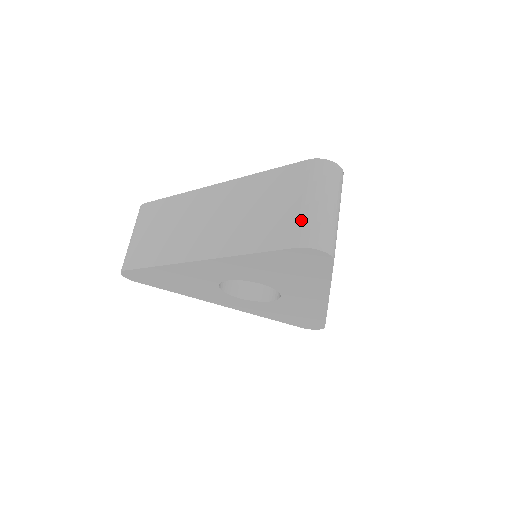
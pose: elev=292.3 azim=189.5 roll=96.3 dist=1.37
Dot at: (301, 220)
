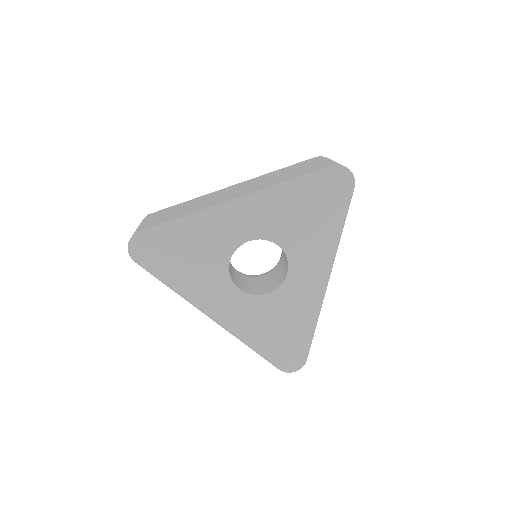
Dot at: (328, 162)
